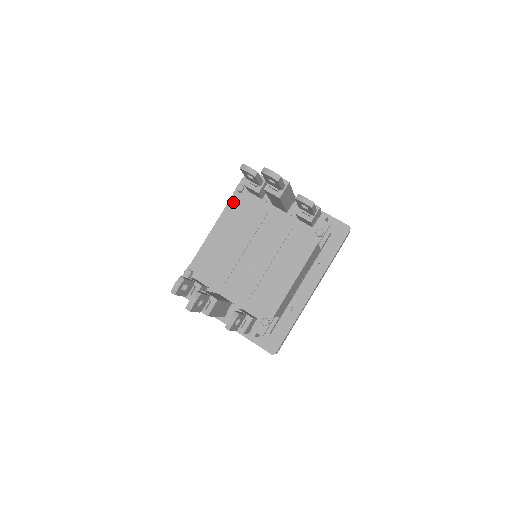
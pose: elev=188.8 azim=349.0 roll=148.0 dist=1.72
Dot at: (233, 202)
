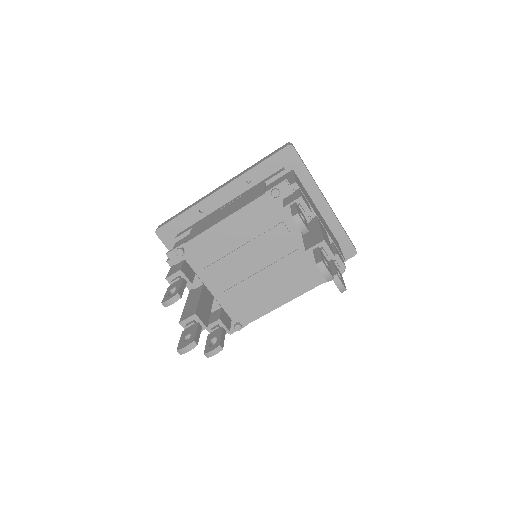
Dot at: (260, 202)
